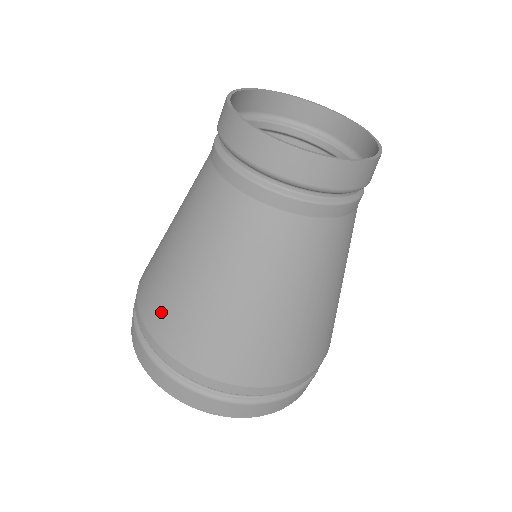
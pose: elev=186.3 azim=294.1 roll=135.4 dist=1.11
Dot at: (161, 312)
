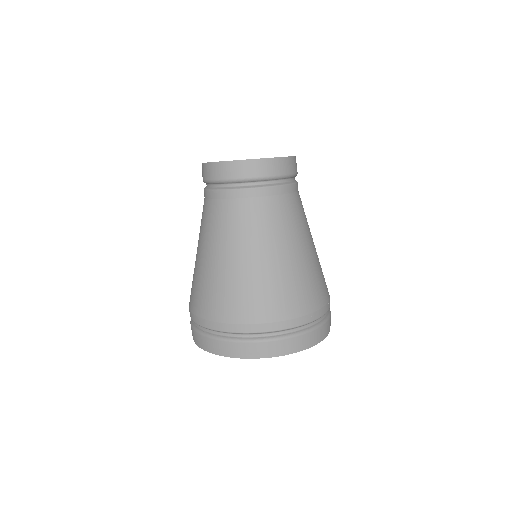
Dot at: occluded
